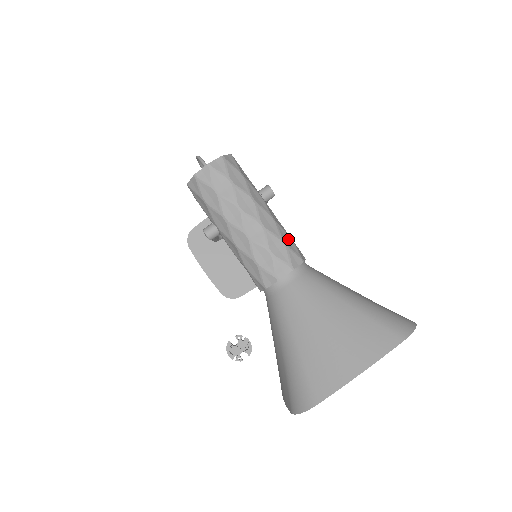
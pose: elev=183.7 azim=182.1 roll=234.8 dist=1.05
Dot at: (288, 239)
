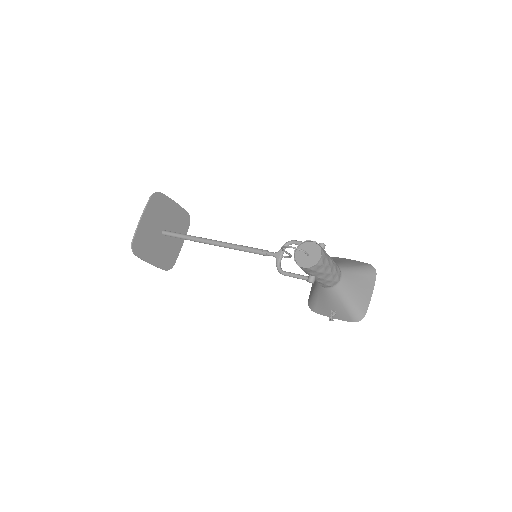
Dot at: occluded
